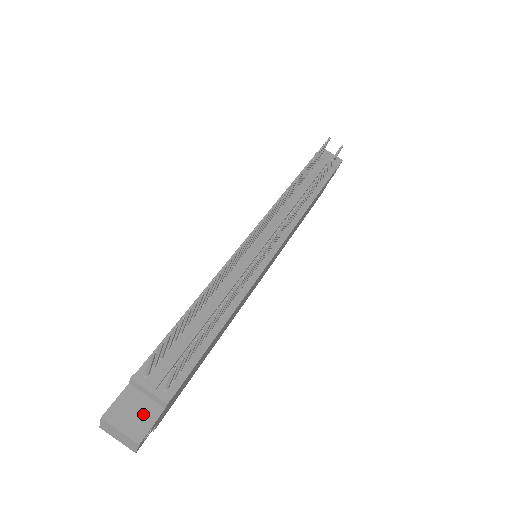
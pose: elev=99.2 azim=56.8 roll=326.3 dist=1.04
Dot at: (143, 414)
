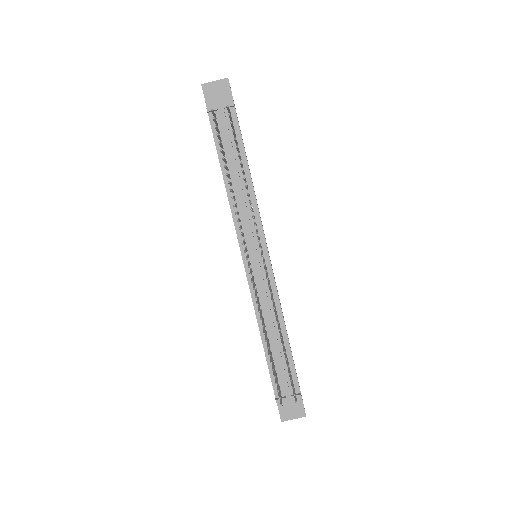
Dot at: (295, 405)
